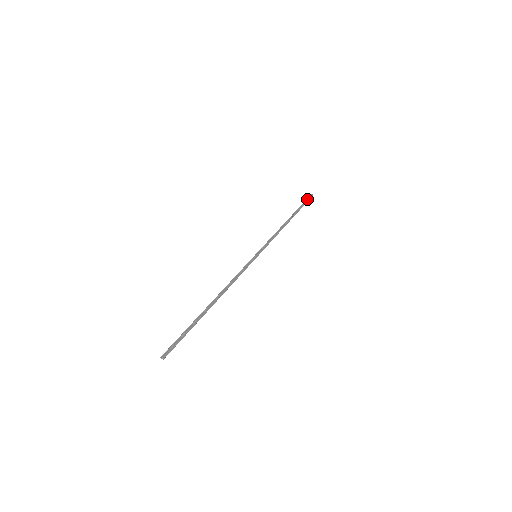
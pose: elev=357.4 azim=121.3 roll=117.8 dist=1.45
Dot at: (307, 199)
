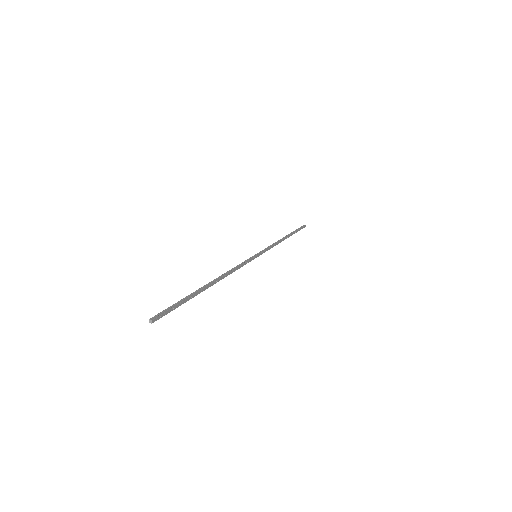
Dot at: (302, 226)
